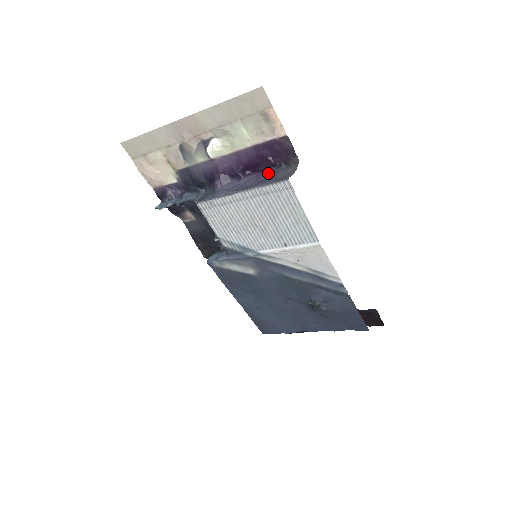
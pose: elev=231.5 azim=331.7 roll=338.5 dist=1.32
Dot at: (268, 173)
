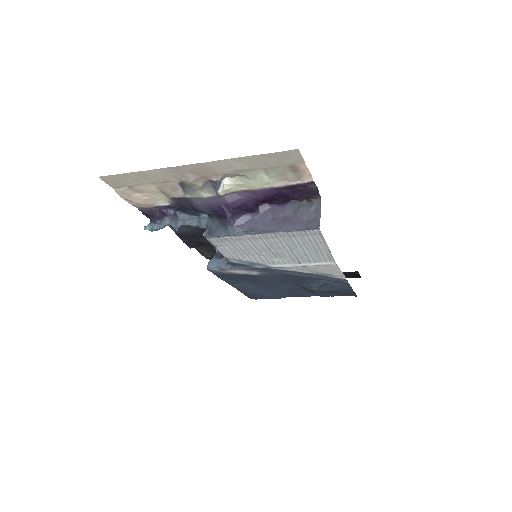
Dot at: (286, 207)
